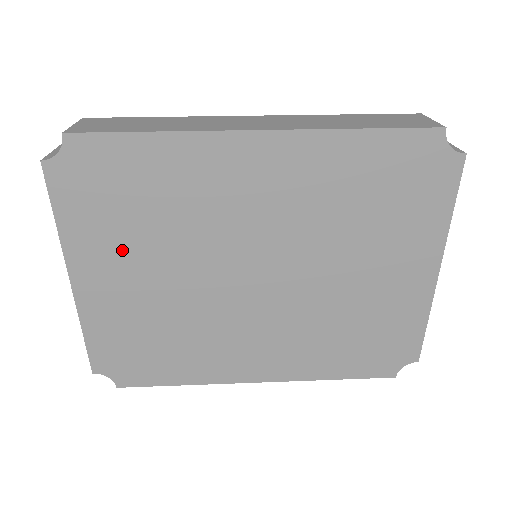
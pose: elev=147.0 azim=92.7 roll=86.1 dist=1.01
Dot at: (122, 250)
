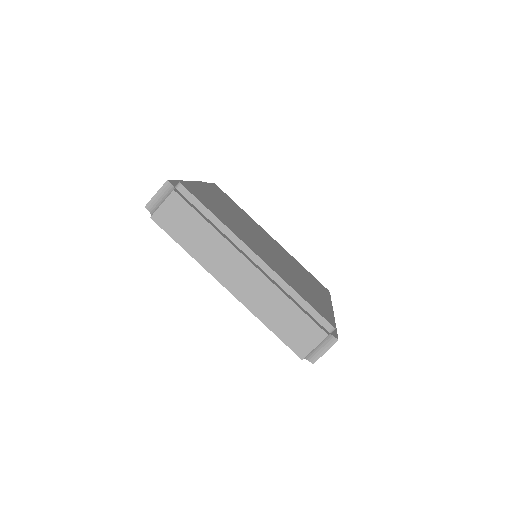
Dot at: occluded
